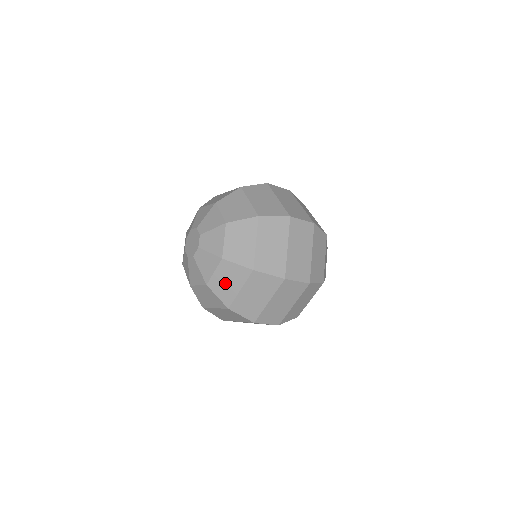
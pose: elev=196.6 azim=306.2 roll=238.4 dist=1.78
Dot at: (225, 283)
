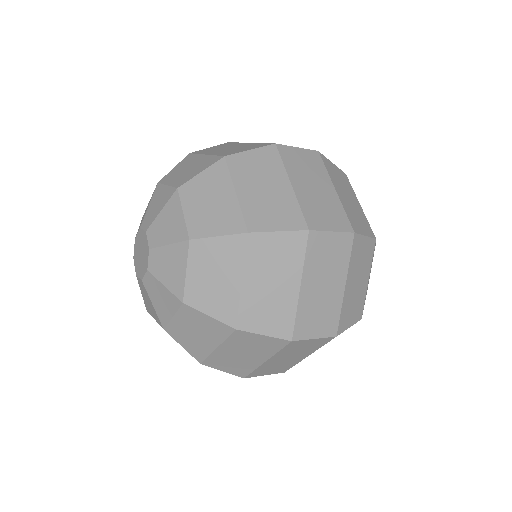
Dot at: (192, 334)
